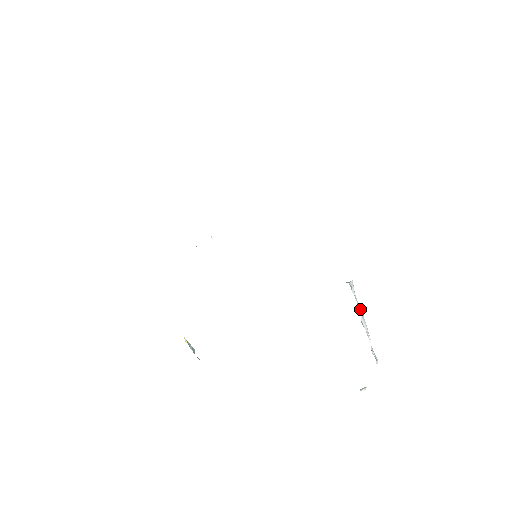
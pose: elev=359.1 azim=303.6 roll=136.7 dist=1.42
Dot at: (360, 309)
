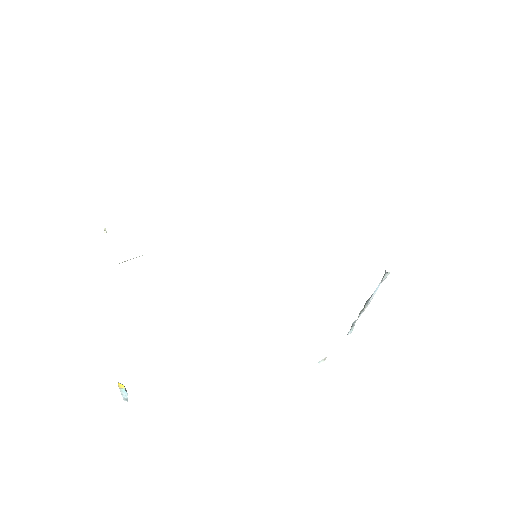
Dot at: (375, 293)
